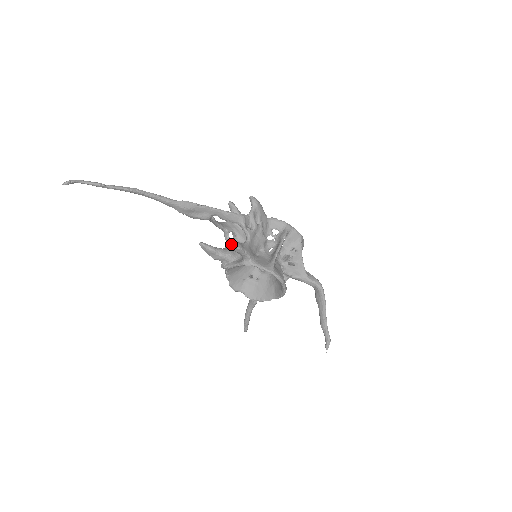
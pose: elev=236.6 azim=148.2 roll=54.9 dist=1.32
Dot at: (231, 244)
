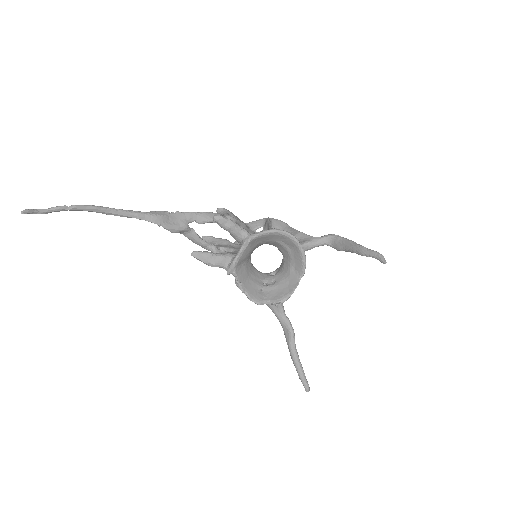
Dot at: (219, 218)
